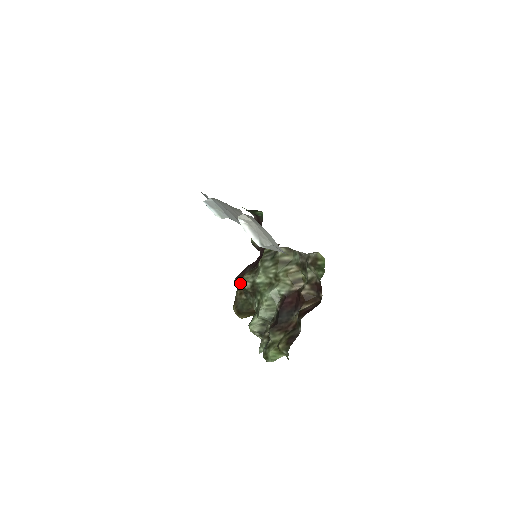
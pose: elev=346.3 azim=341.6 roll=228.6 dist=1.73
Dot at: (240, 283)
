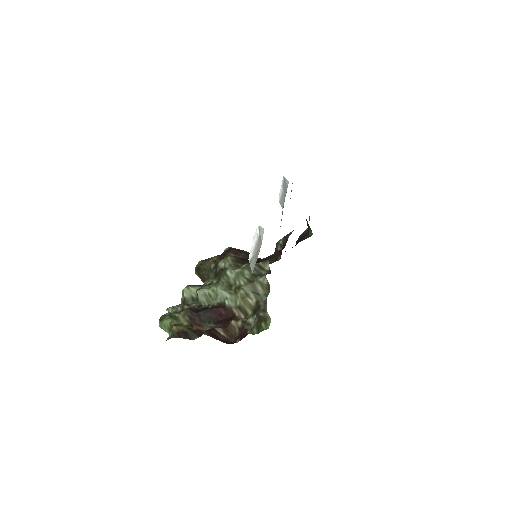
Dot at: (225, 255)
